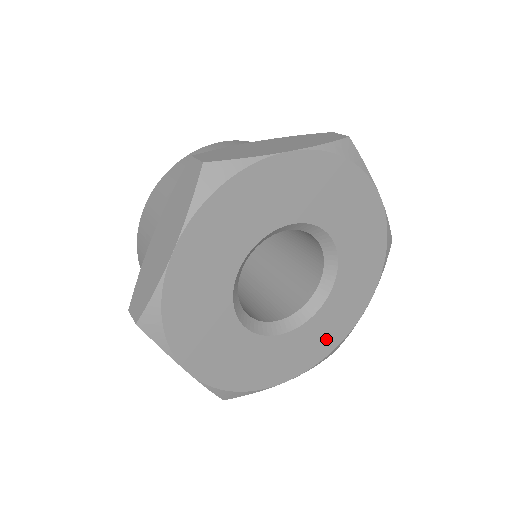
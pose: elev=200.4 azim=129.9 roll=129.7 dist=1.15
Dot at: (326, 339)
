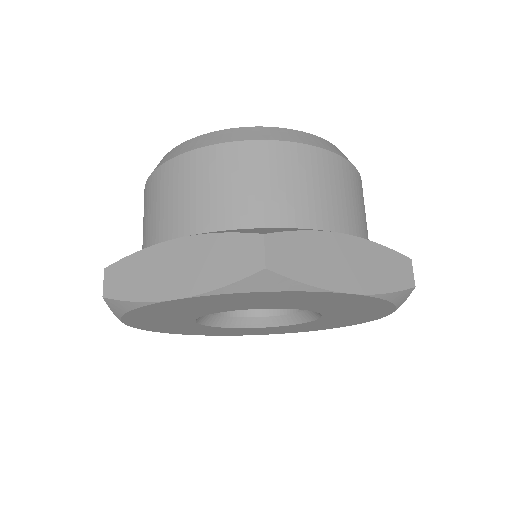
Dot at: (339, 324)
